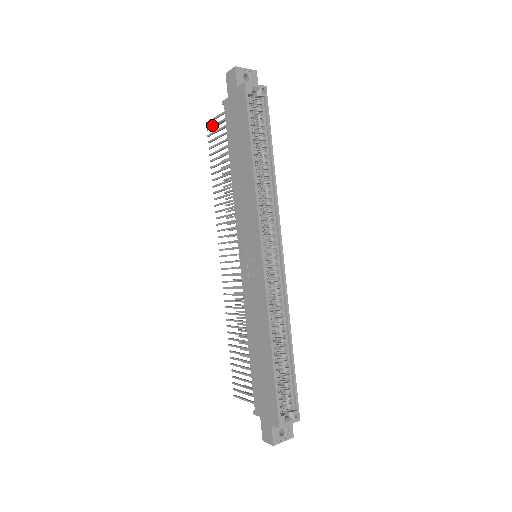
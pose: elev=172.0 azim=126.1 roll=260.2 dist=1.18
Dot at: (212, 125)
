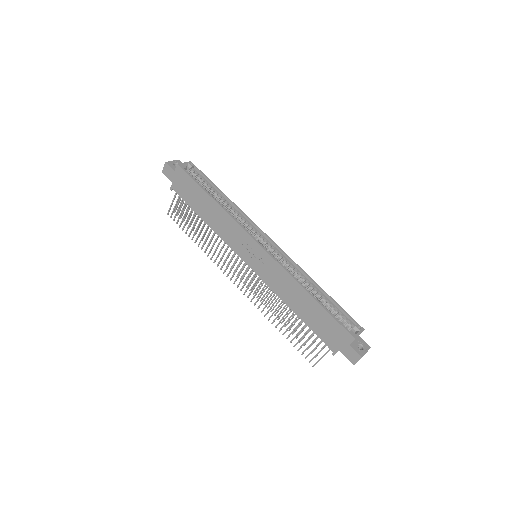
Dot at: (172, 211)
